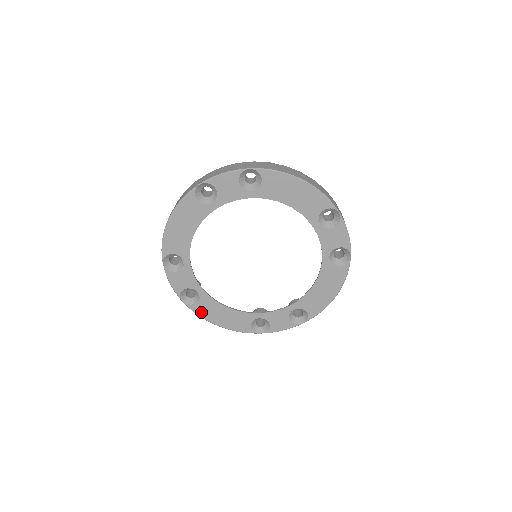
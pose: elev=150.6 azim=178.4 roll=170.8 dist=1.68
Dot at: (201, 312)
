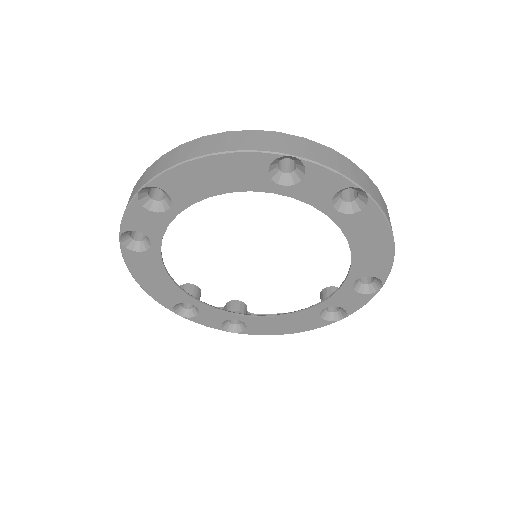
Dot at: (132, 262)
